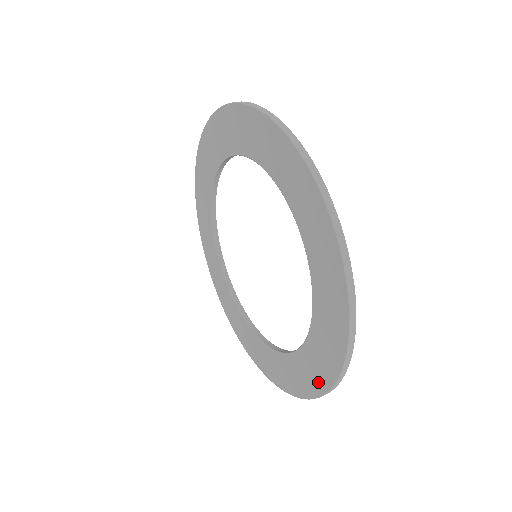
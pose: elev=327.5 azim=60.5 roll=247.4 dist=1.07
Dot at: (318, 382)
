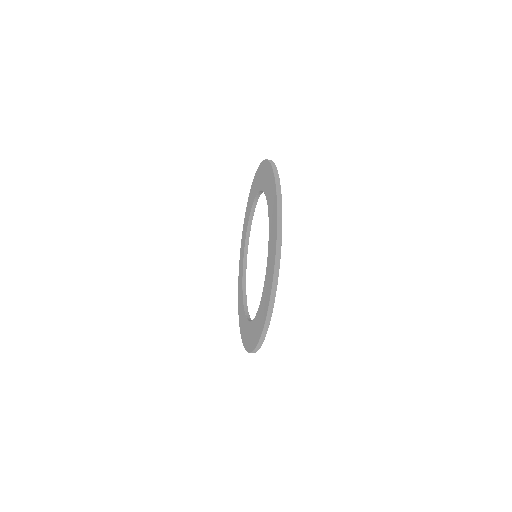
Dot at: (271, 178)
